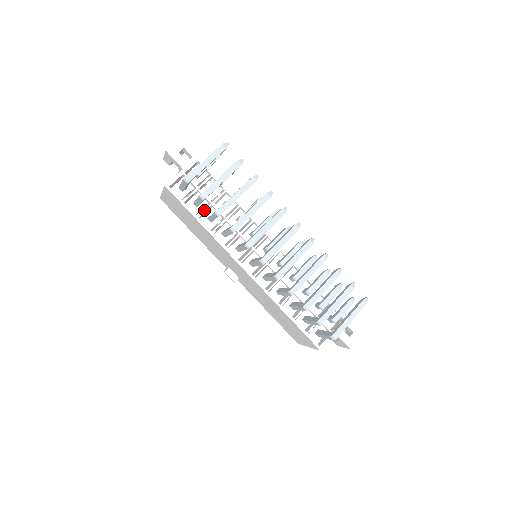
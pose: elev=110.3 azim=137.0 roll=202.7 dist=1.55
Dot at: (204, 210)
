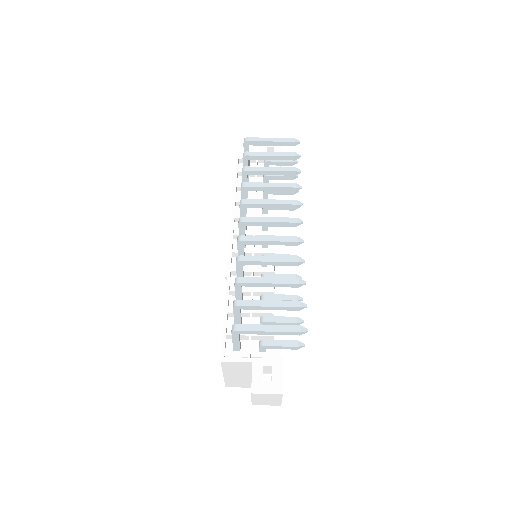
Dot at: occluded
